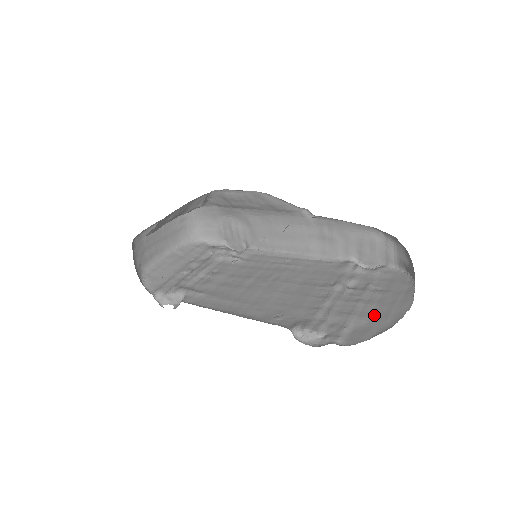
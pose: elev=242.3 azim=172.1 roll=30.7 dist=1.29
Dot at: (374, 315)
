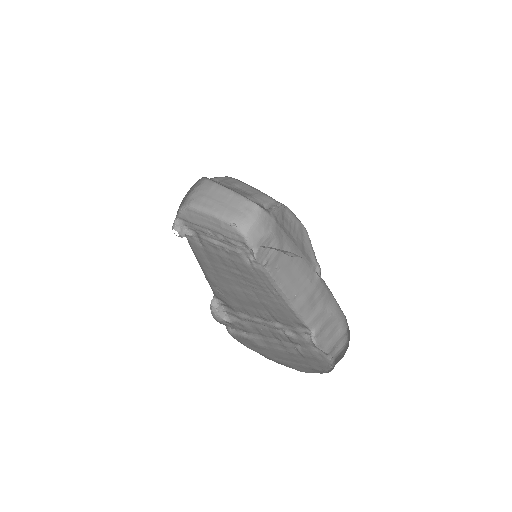
Dot at: (273, 350)
